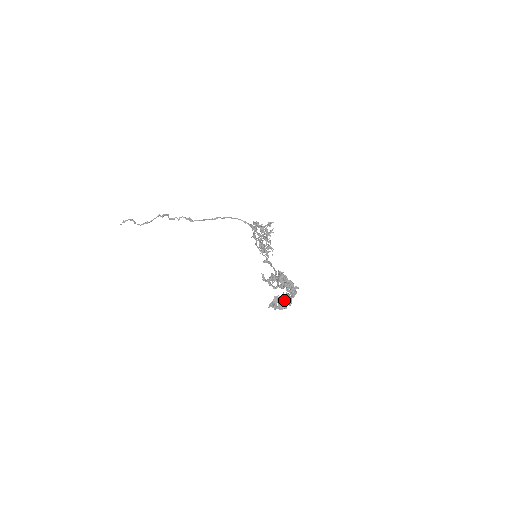
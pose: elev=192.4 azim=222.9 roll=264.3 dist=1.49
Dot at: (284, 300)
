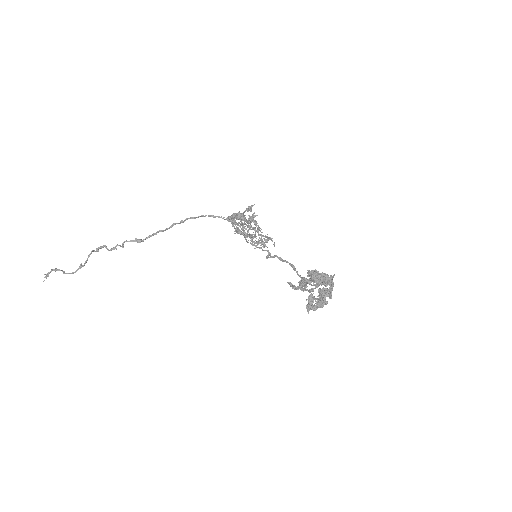
Dot at: (322, 296)
